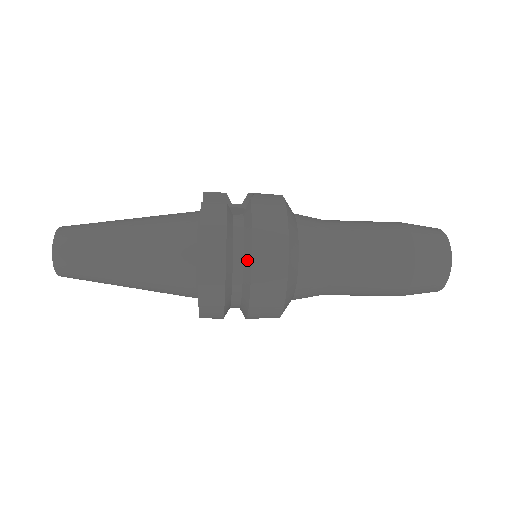
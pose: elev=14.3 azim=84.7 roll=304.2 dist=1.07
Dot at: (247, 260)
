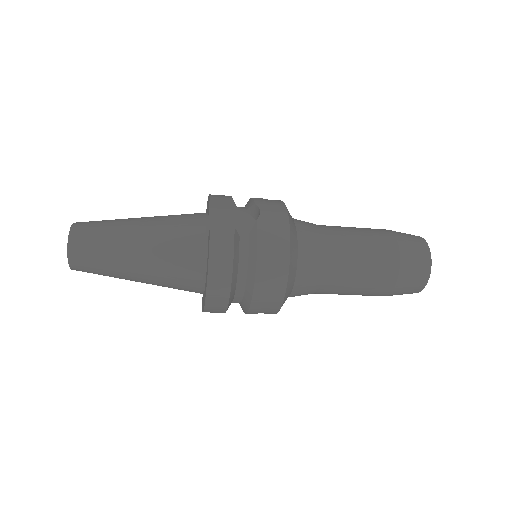
Dot at: (250, 283)
